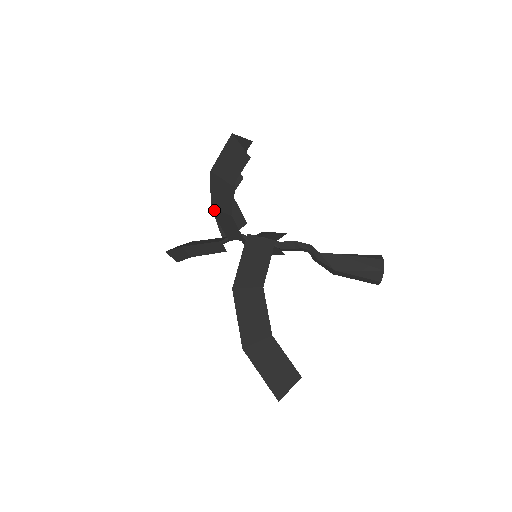
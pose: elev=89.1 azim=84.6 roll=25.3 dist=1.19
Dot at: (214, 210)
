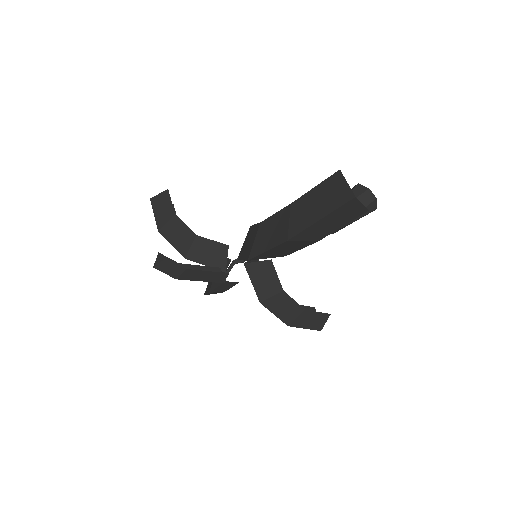
Dot at: (187, 255)
